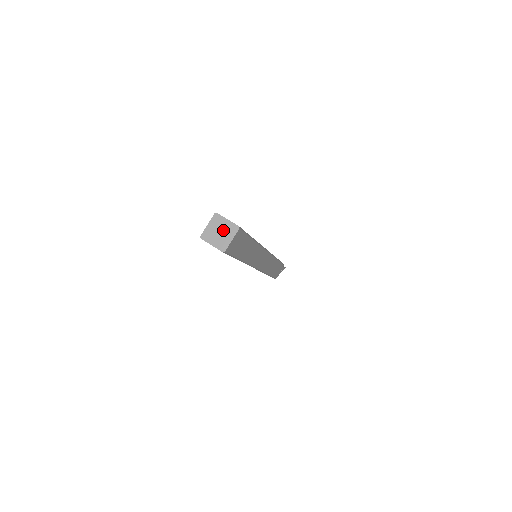
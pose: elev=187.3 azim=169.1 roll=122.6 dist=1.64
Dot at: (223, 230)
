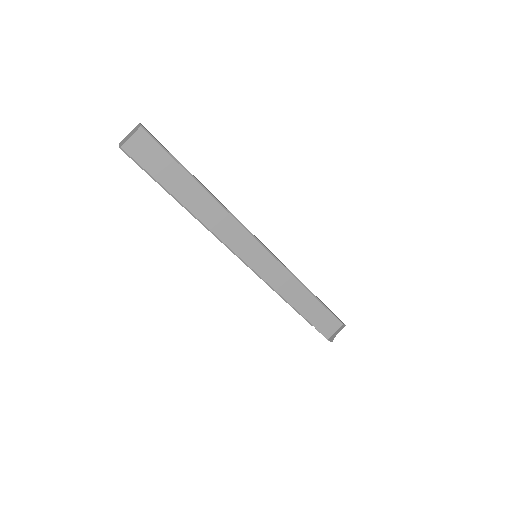
Dot at: (131, 133)
